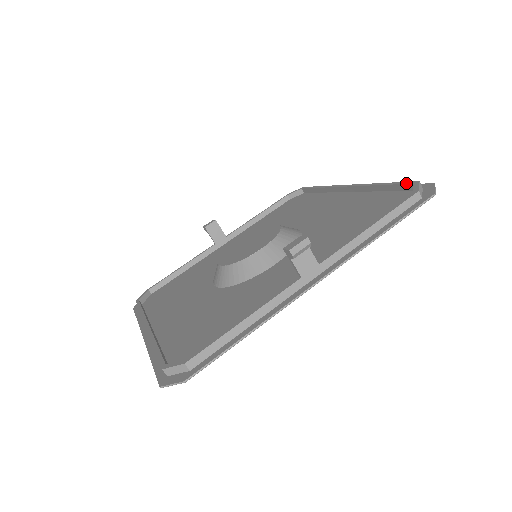
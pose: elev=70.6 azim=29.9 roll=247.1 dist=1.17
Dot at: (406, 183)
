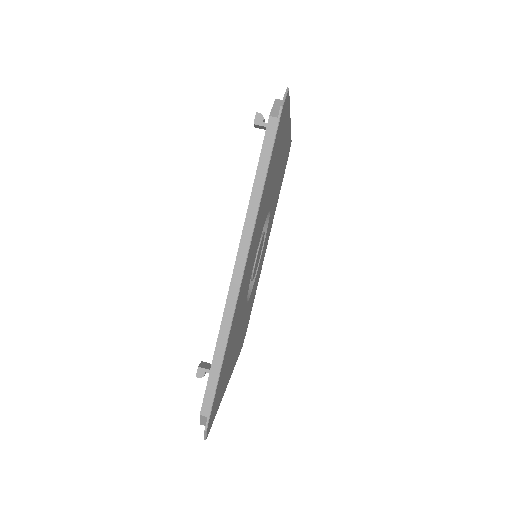
Dot at: occluded
